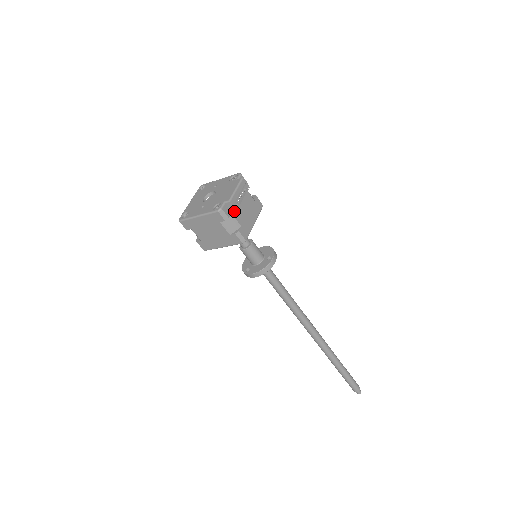
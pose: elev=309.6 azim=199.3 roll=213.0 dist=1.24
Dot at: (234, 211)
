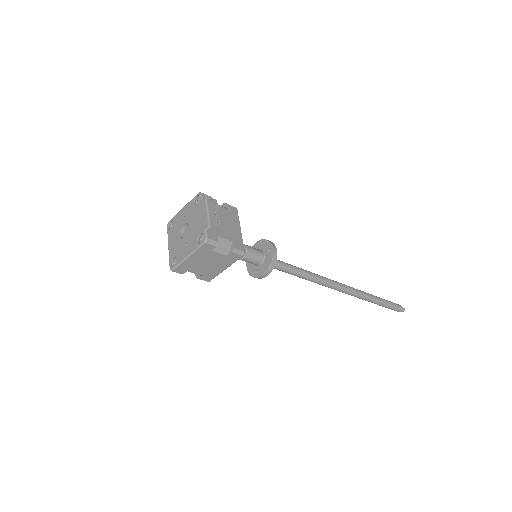
Dot at: (219, 233)
